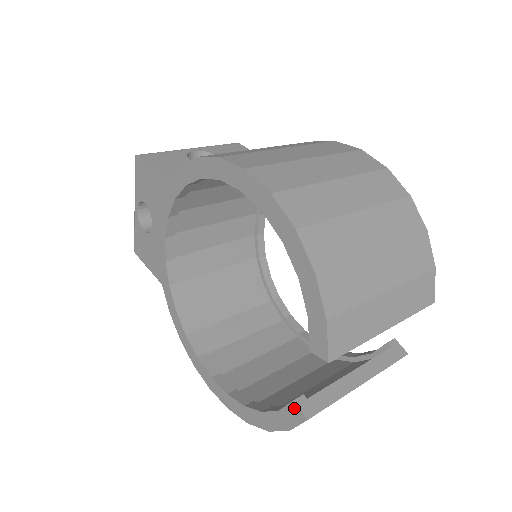
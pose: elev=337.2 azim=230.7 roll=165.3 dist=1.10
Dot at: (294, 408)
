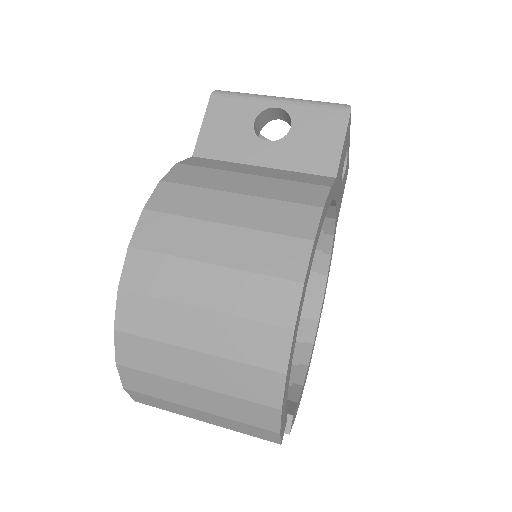
Dot at: occluded
